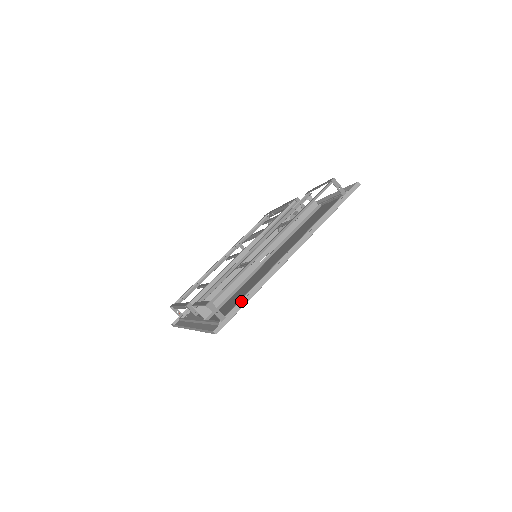
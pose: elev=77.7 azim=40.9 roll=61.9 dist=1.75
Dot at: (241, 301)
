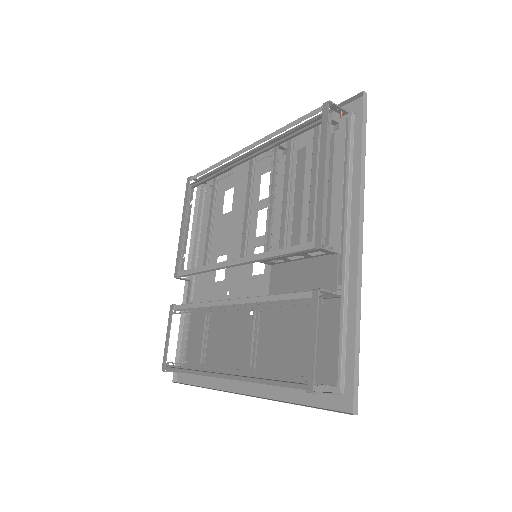
Dot at: occluded
